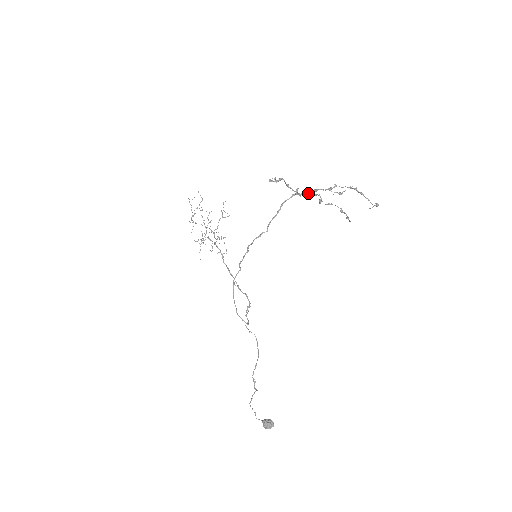
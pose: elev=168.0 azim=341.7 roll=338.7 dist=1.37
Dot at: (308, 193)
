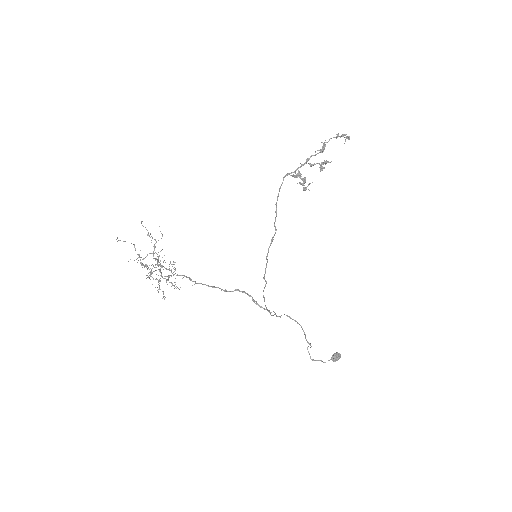
Dot at: occluded
